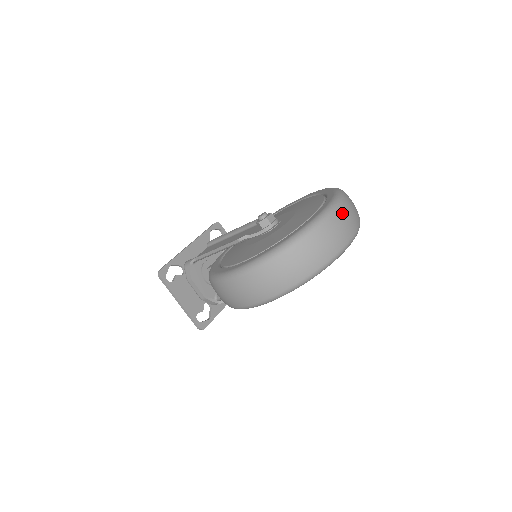
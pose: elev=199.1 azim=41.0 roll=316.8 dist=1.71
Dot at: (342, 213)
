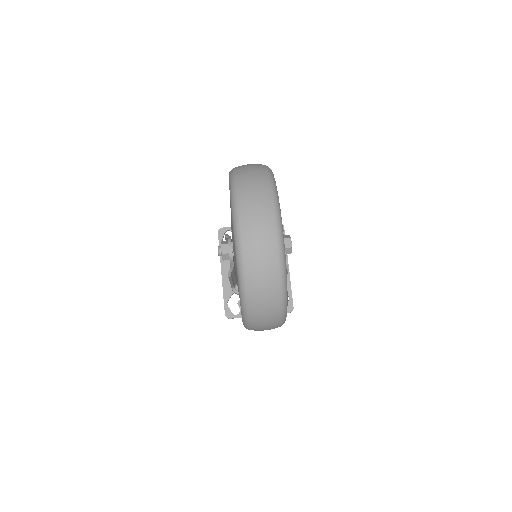
Dot at: (247, 225)
